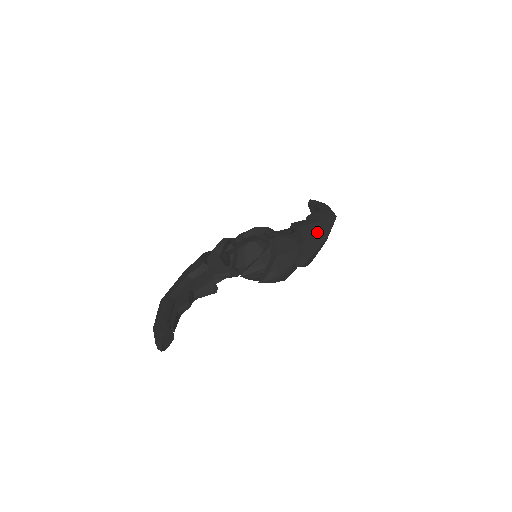
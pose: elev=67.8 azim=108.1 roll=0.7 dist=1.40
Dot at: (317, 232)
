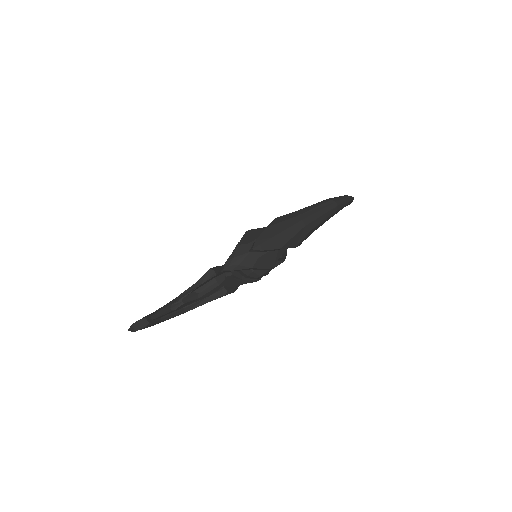
Dot at: (289, 218)
